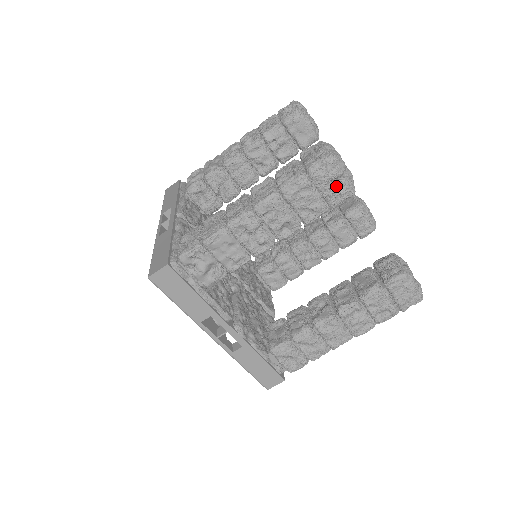
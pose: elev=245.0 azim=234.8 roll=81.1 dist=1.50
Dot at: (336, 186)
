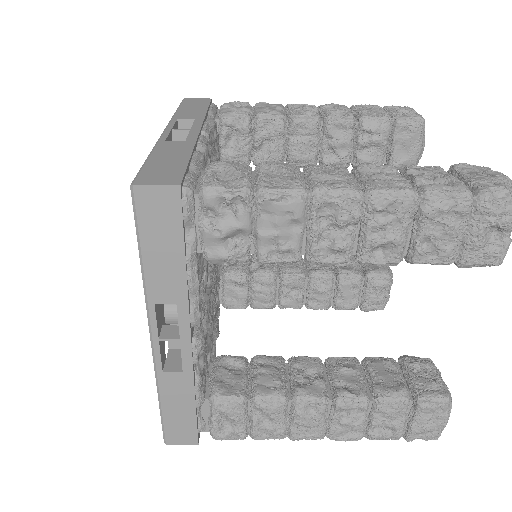
Dot at: (490, 239)
